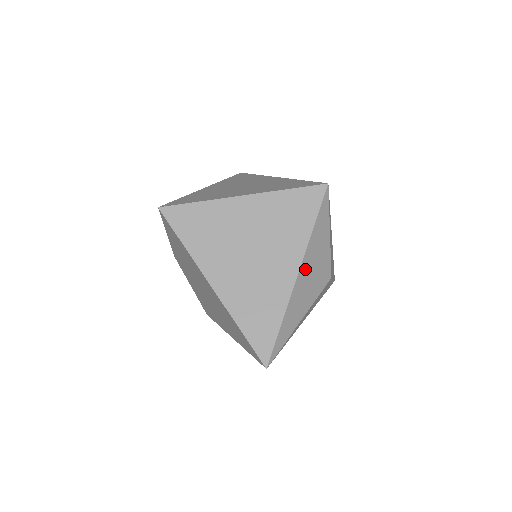
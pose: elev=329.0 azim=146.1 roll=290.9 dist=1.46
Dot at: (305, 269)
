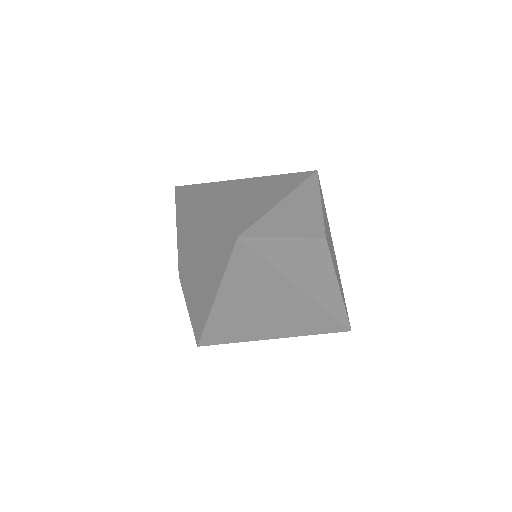
Dot at: (293, 202)
